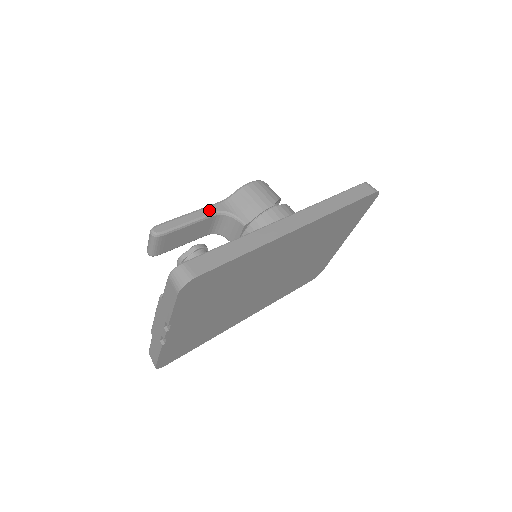
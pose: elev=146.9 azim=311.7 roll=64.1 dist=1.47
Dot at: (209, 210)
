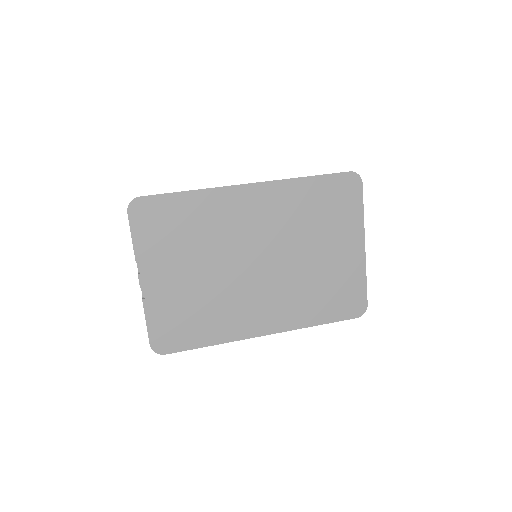
Dot at: occluded
